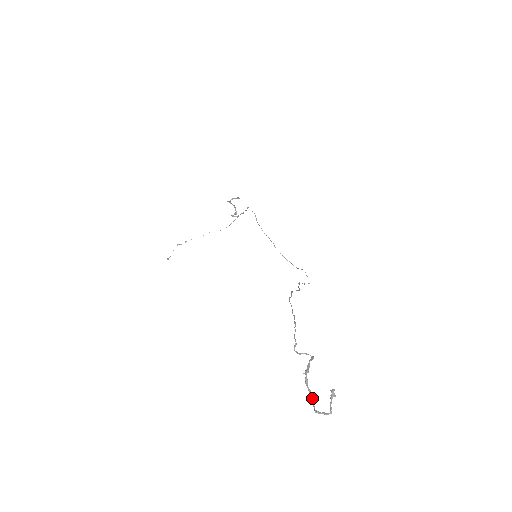
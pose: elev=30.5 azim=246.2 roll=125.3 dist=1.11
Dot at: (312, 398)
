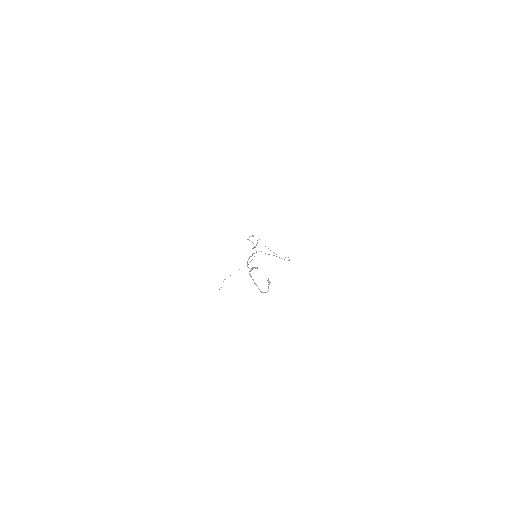
Dot at: (255, 283)
